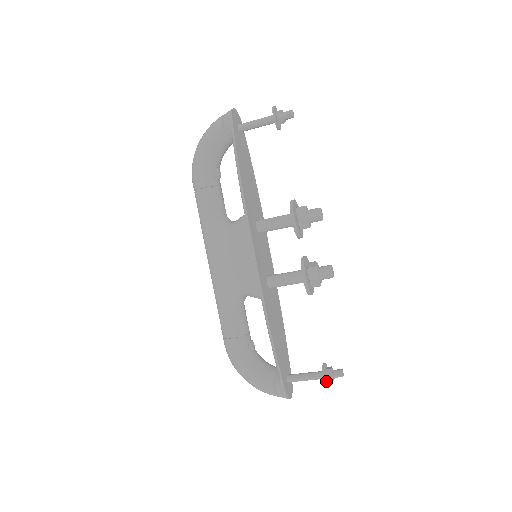
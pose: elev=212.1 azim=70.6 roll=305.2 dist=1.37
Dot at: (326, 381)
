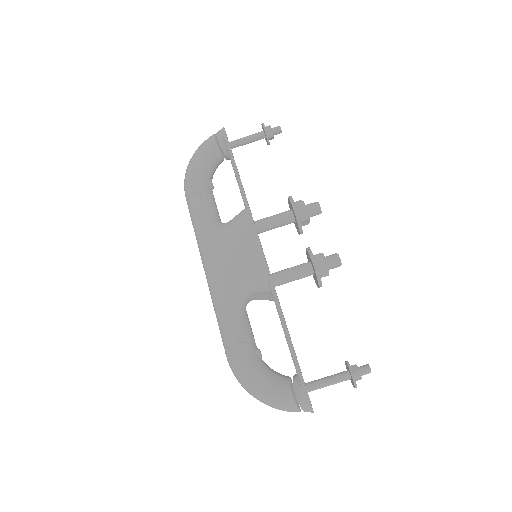
Dot at: (354, 377)
